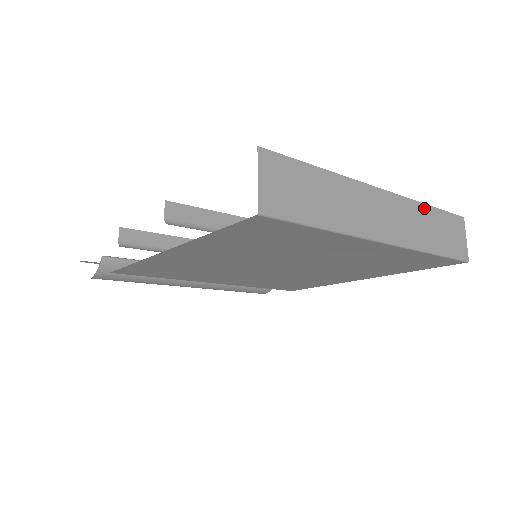
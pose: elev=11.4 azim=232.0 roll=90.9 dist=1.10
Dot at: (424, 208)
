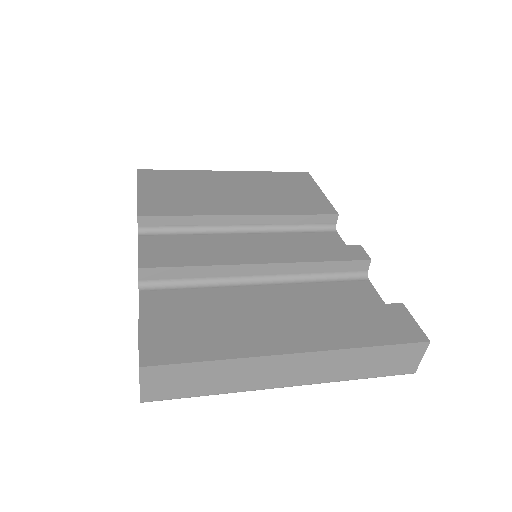
Dot at: (359, 351)
